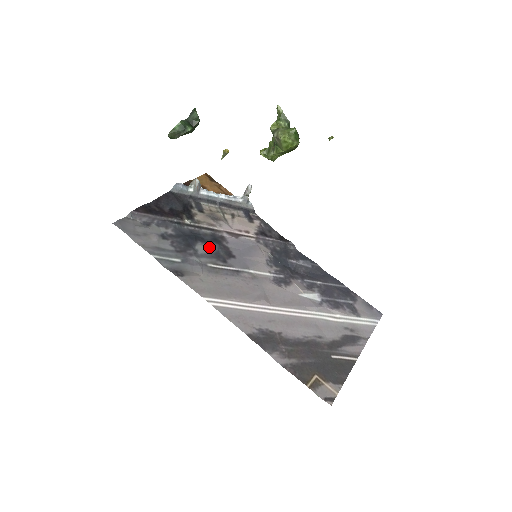
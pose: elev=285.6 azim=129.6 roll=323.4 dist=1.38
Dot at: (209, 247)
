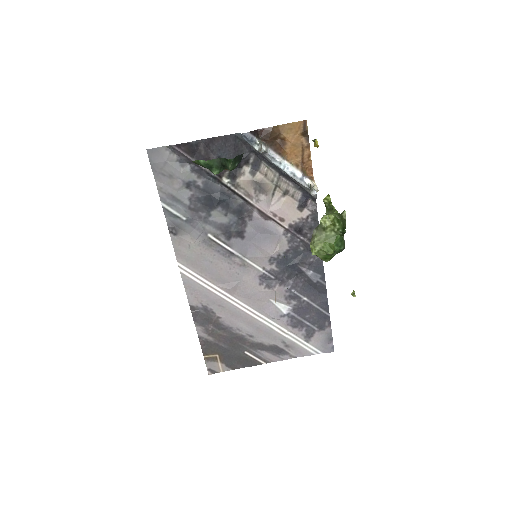
Dot at: (226, 217)
